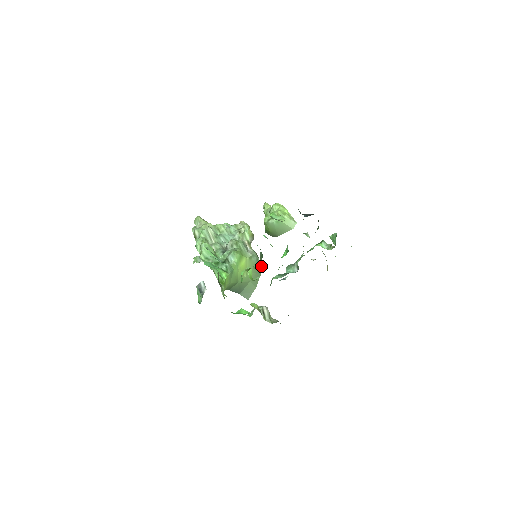
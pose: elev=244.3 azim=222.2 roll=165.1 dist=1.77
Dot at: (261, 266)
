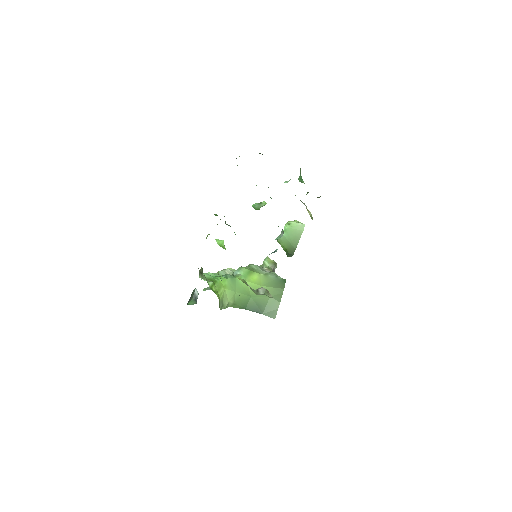
Dot at: occluded
